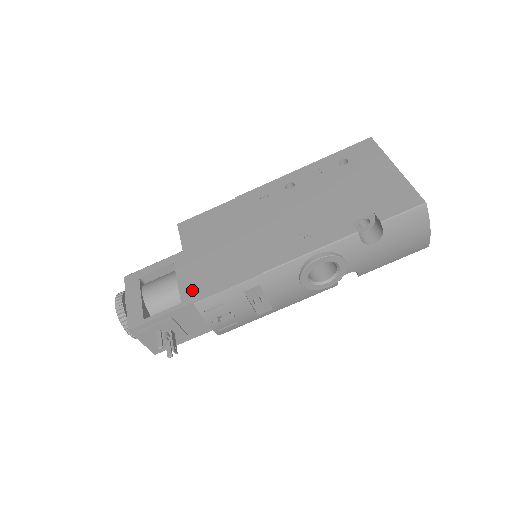
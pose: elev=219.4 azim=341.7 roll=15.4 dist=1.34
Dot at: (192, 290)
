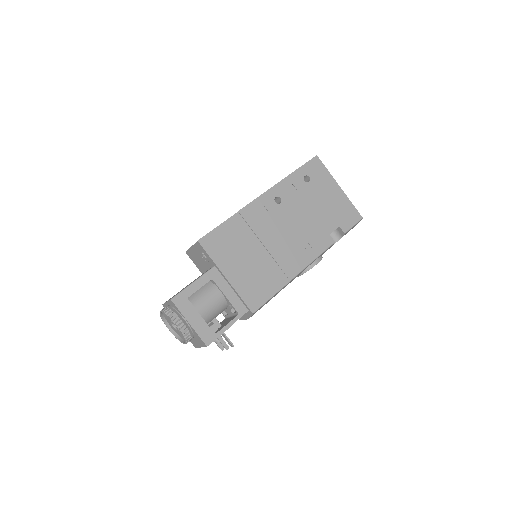
Dot at: (246, 303)
